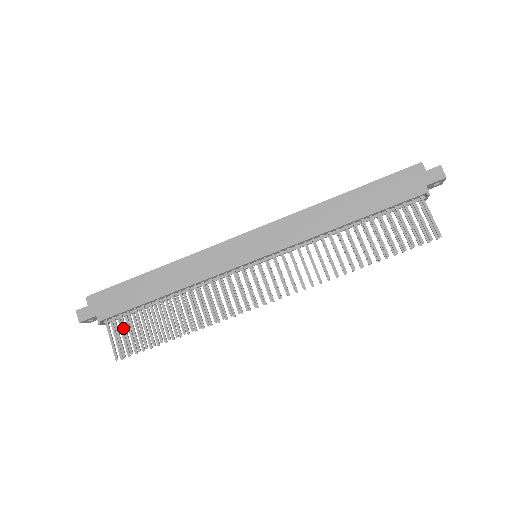
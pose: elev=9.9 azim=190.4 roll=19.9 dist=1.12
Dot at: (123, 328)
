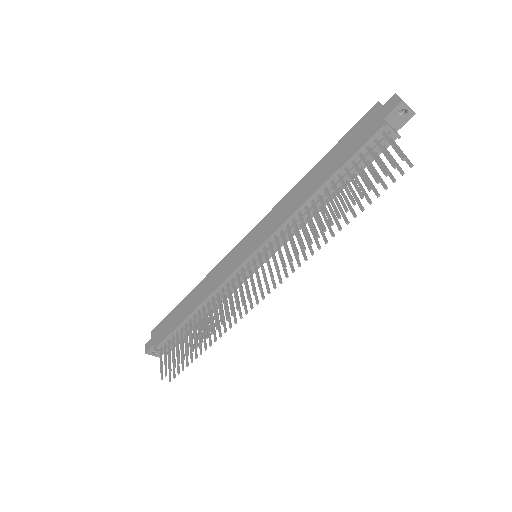
Dot at: (168, 351)
